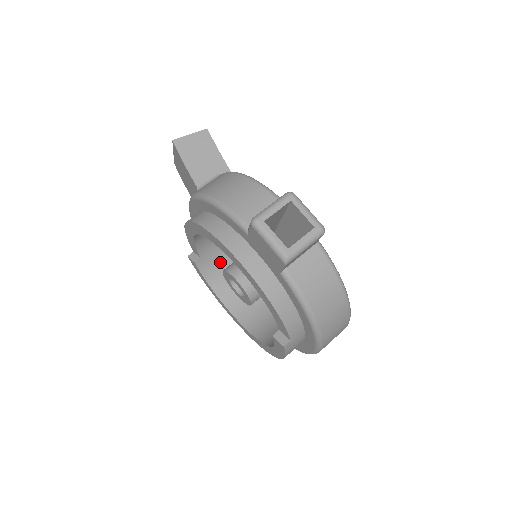
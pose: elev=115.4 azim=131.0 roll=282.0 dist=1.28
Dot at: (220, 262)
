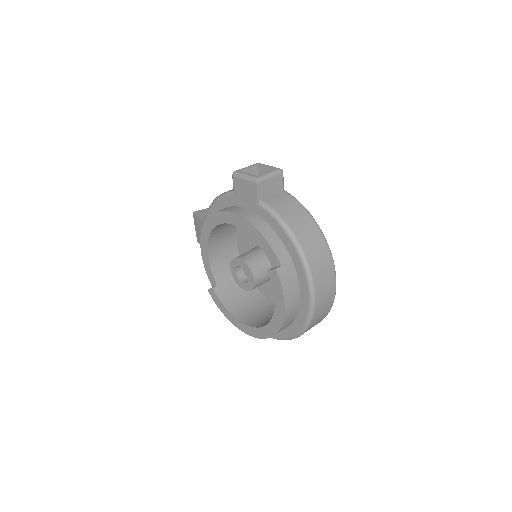
Dot at: (235, 293)
